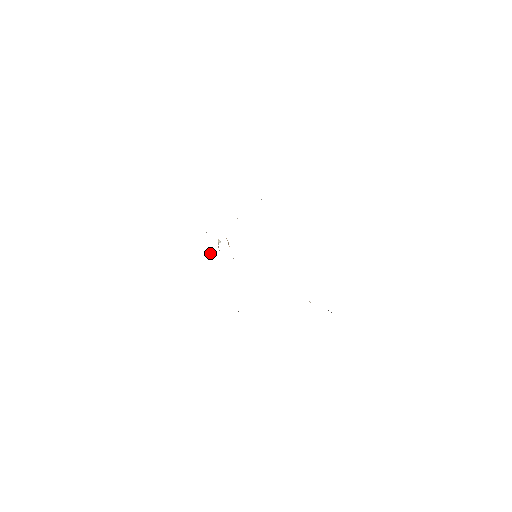
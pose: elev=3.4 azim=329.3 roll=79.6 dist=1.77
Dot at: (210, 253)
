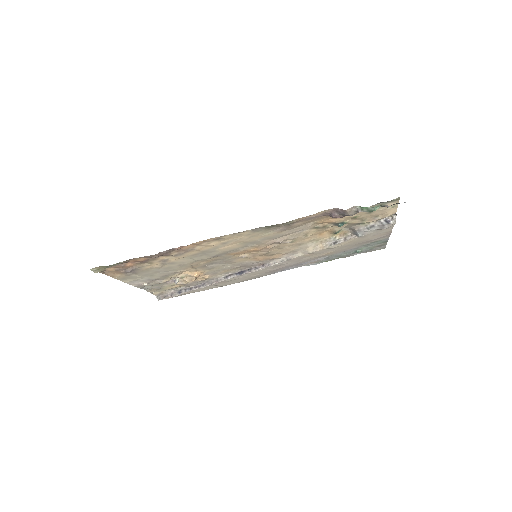
Dot at: (143, 283)
